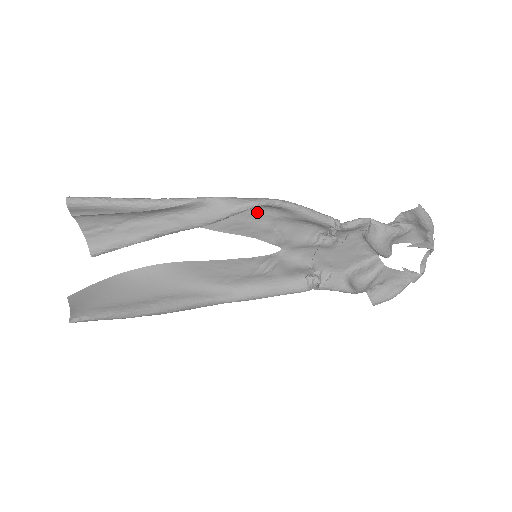
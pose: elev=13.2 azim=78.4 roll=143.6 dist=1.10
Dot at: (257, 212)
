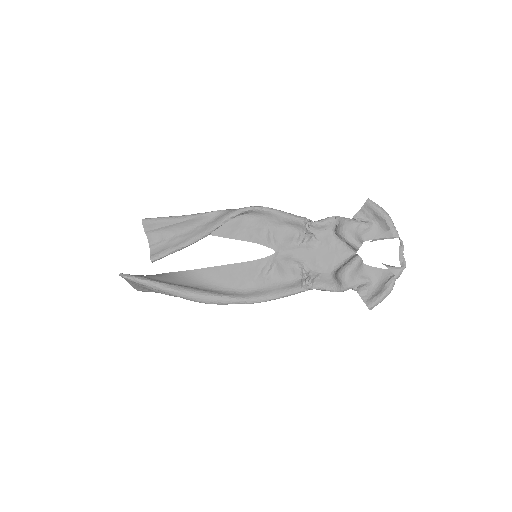
Dot at: (254, 221)
